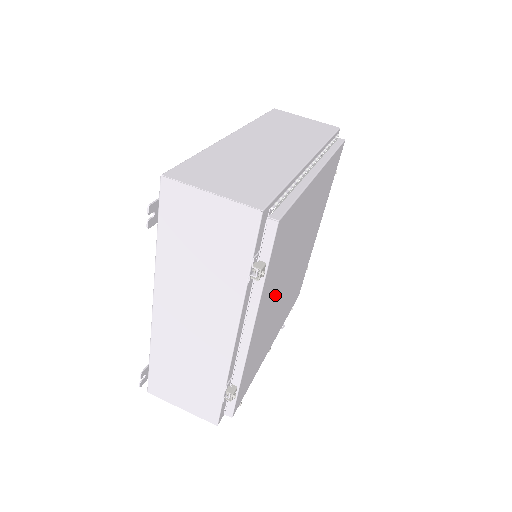
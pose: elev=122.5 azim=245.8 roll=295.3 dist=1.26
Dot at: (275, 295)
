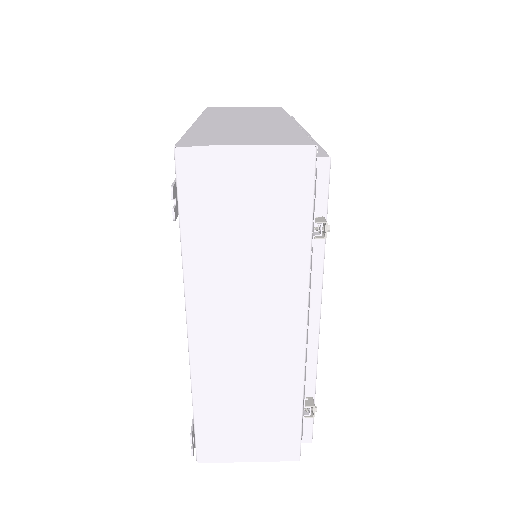
Dot at: occluded
